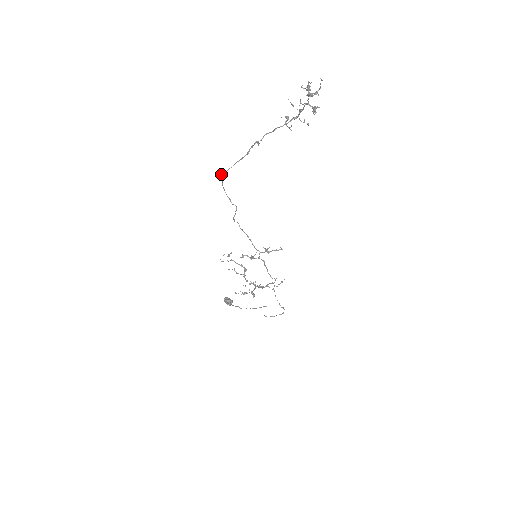
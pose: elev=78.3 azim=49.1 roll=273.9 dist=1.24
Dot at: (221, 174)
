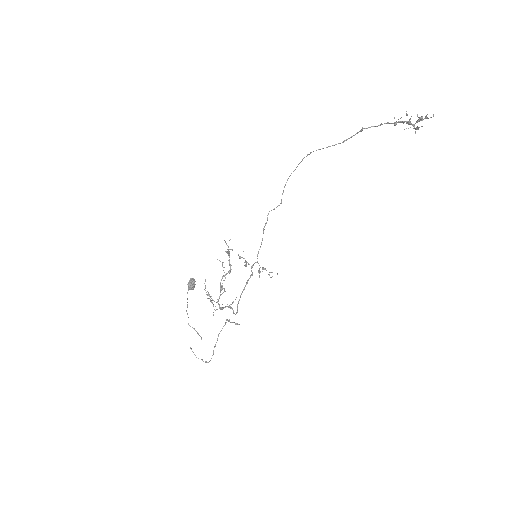
Dot at: occluded
